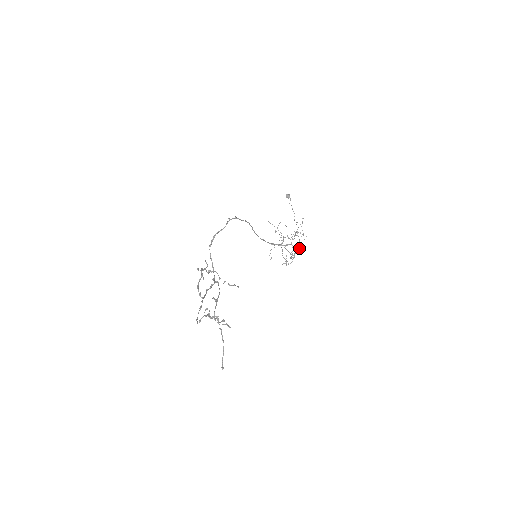
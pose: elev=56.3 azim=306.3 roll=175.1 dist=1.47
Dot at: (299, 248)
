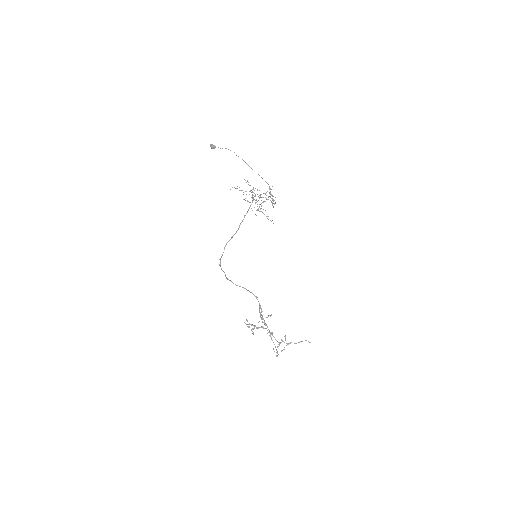
Dot at: occluded
